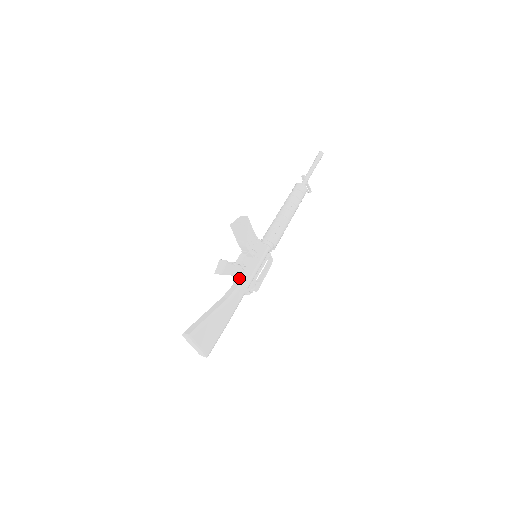
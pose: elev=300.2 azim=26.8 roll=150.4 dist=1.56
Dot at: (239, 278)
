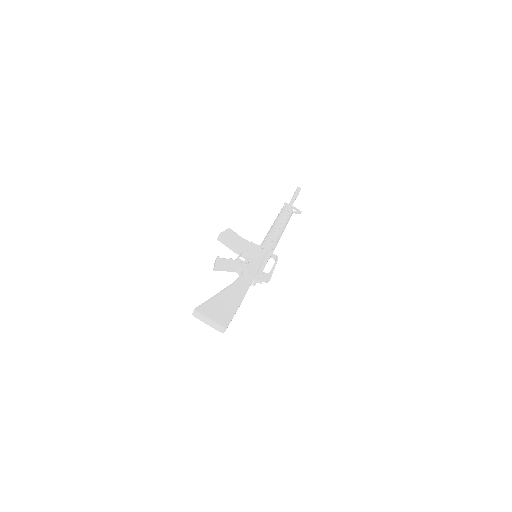
Dot at: (240, 270)
